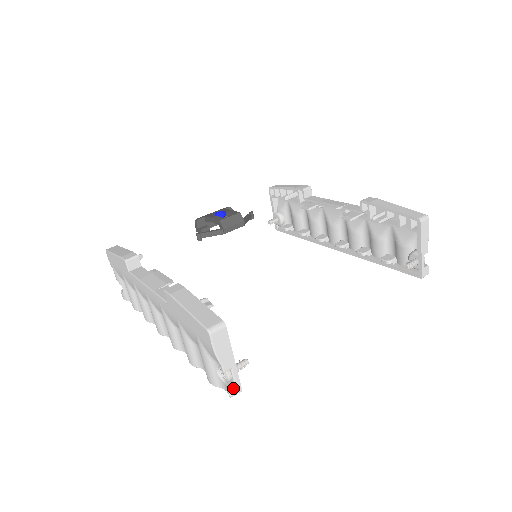
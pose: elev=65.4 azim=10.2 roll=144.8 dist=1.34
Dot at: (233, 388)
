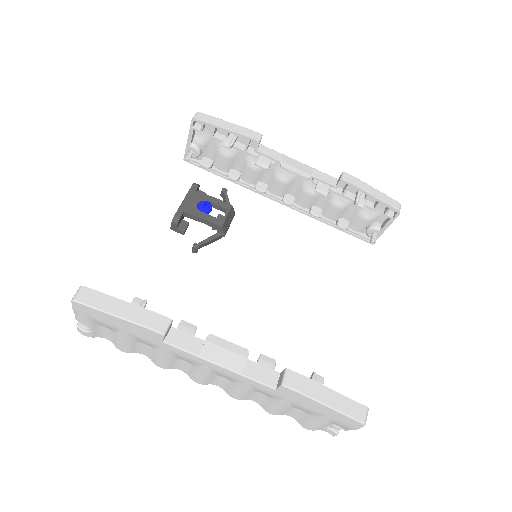
Dot at: (338, 431)
